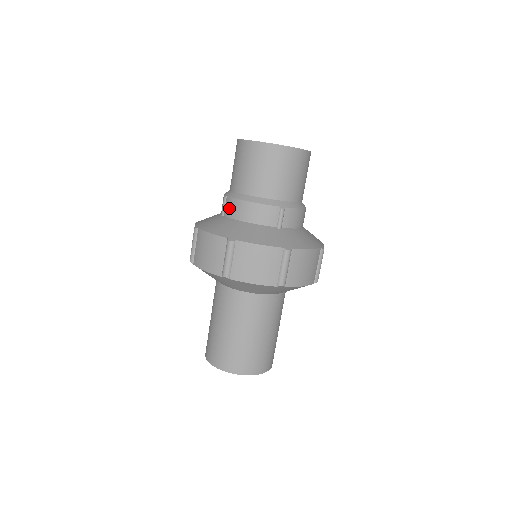
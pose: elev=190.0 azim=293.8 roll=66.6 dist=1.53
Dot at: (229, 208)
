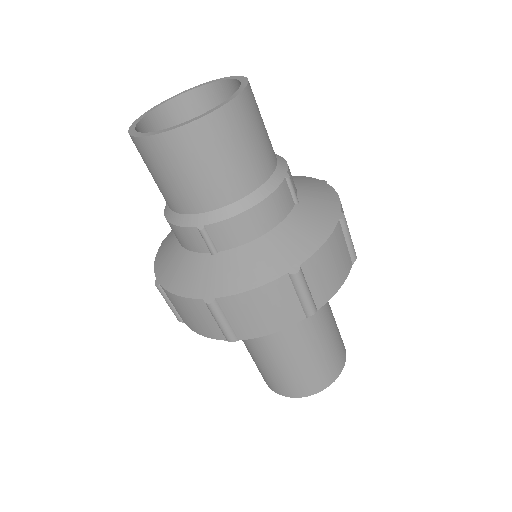
Dot at: occluded
